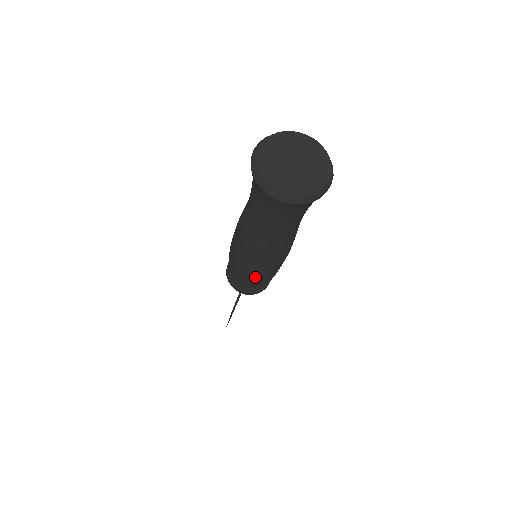
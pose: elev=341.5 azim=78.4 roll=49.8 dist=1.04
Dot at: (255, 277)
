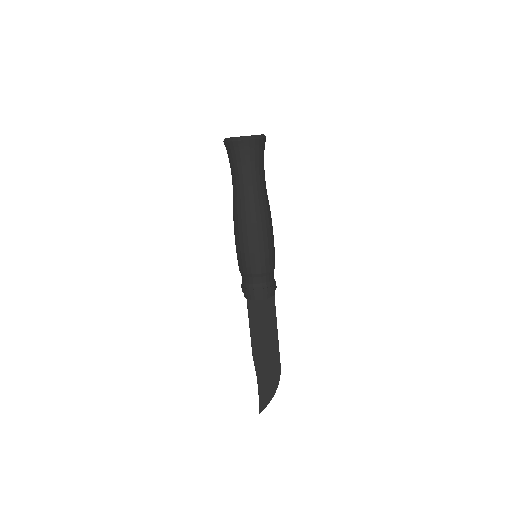
Dot at: (238, 252)
